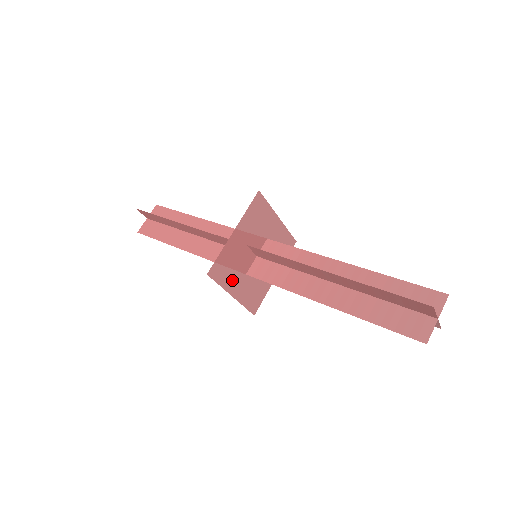
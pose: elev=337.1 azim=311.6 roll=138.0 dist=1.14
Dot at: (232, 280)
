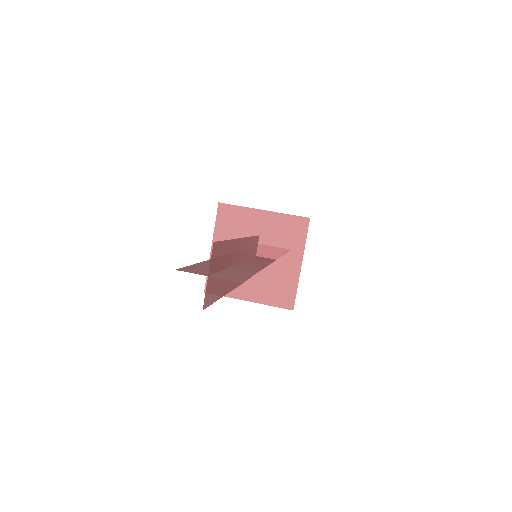
Dot at: (238, 287)
